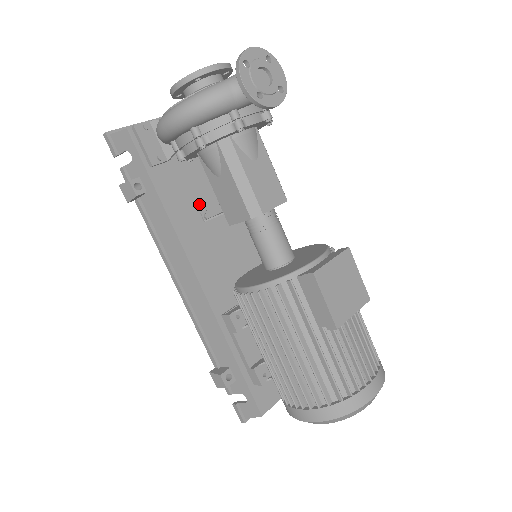
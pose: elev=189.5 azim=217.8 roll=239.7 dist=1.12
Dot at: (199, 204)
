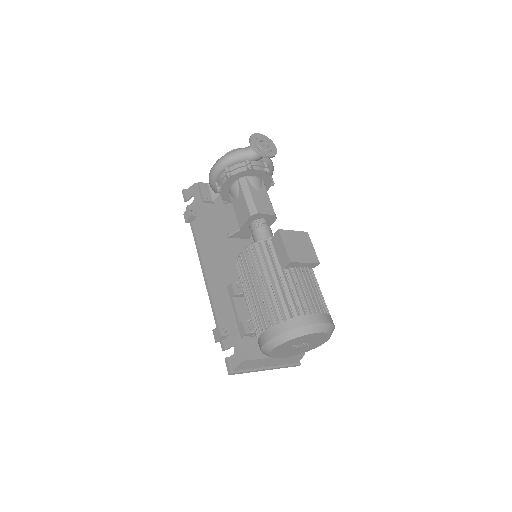
Dot at: (227, 228)
